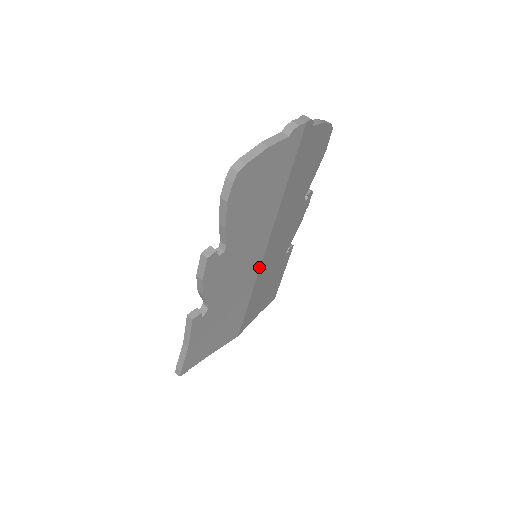
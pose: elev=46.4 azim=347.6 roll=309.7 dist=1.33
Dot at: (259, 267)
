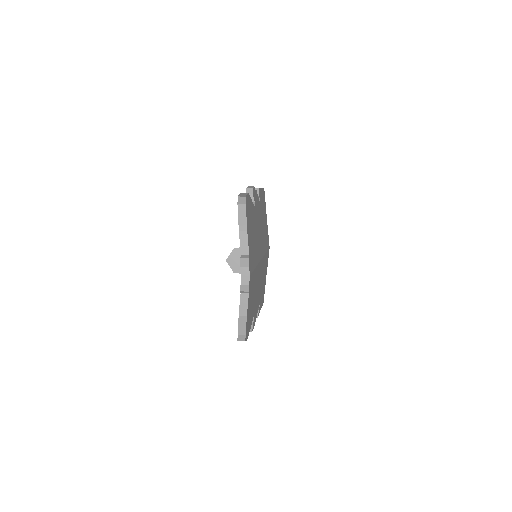
Dot at: (263, 257)
